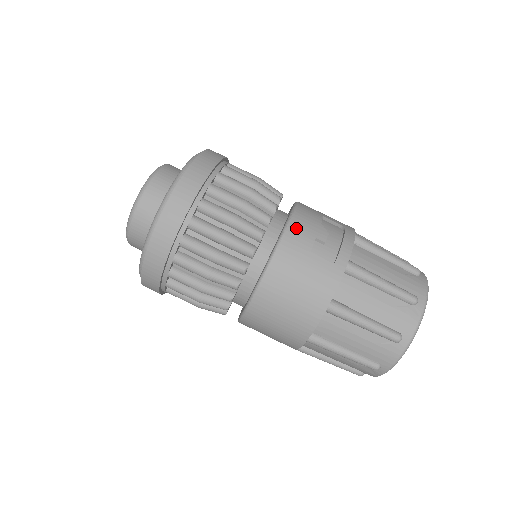
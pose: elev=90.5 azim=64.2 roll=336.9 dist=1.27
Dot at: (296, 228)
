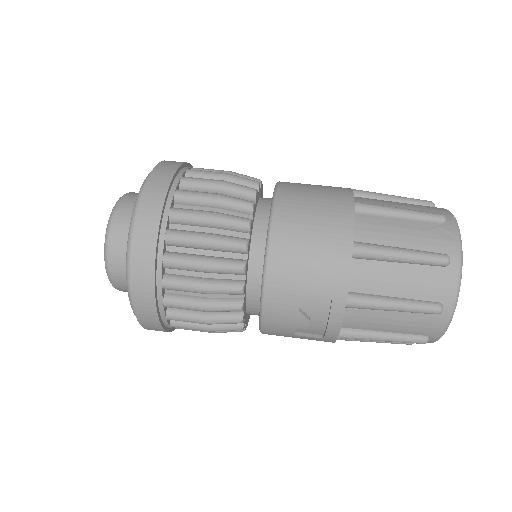
Dot at: occluded
